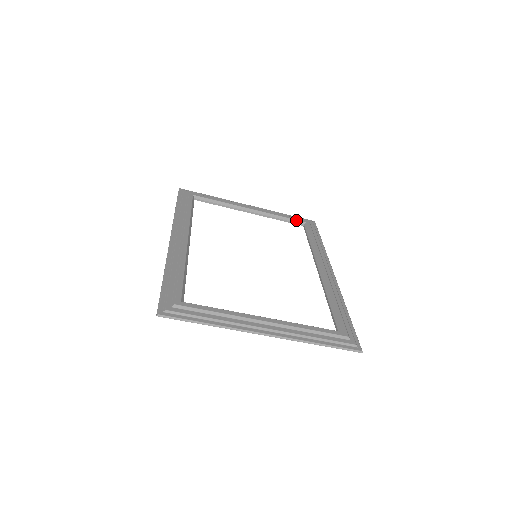
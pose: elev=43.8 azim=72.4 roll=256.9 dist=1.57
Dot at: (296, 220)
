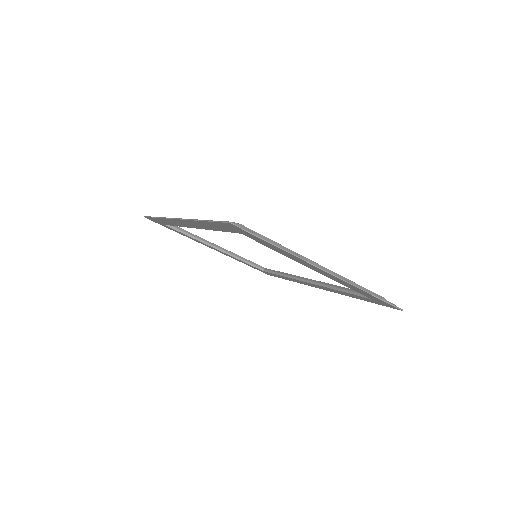
Dot at: (257, 264)
